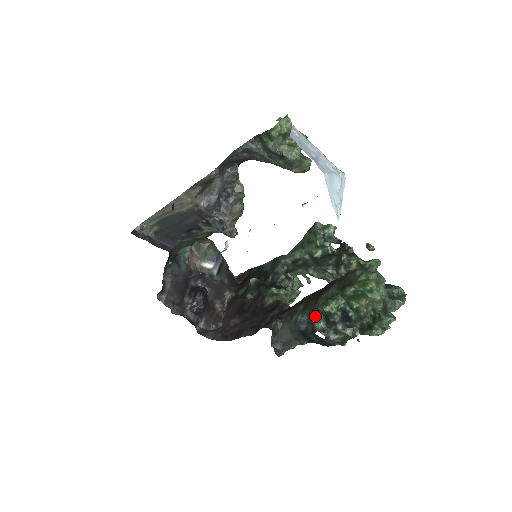
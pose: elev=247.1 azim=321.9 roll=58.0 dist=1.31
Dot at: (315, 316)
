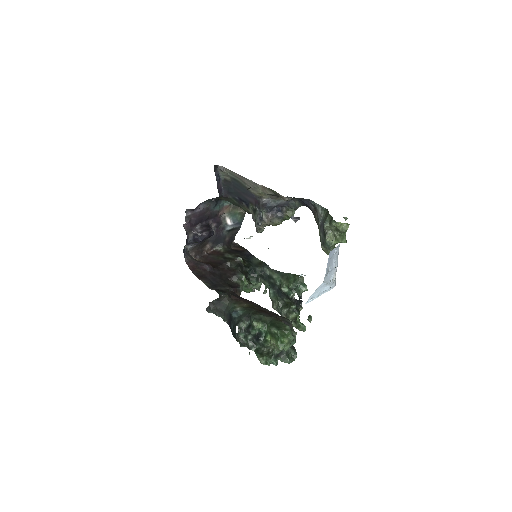
Dot at: (246, 318)
